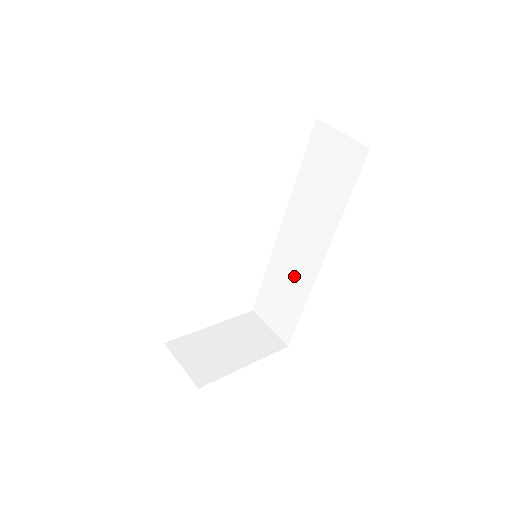
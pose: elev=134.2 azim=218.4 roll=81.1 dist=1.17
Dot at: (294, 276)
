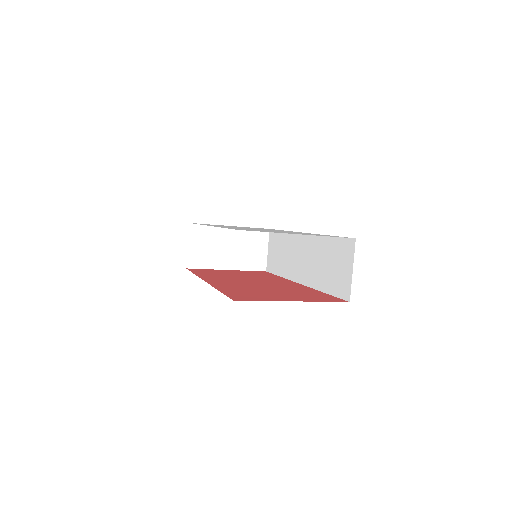
Dot at: (289, 260)
